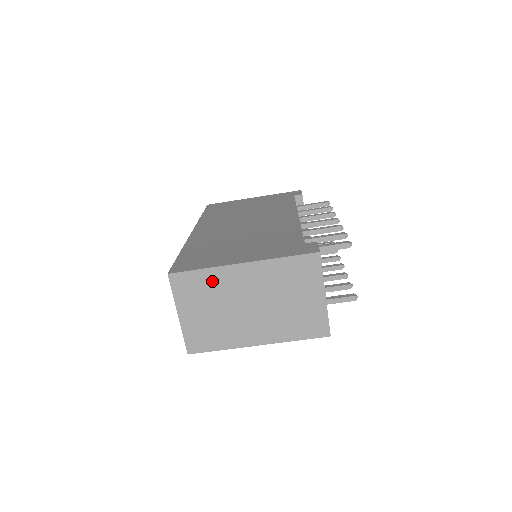
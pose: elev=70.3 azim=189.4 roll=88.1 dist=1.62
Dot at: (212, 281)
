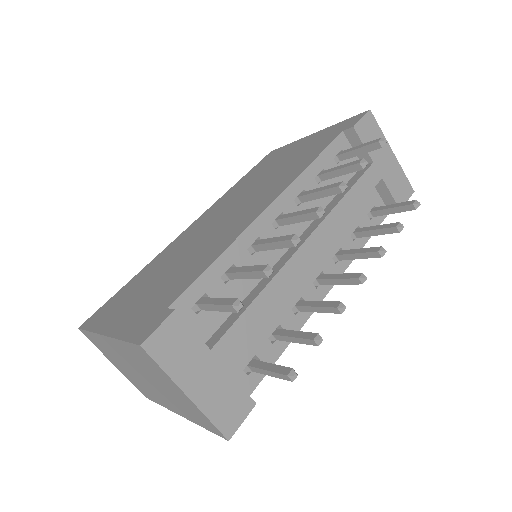
Dot at: (103, 344)
